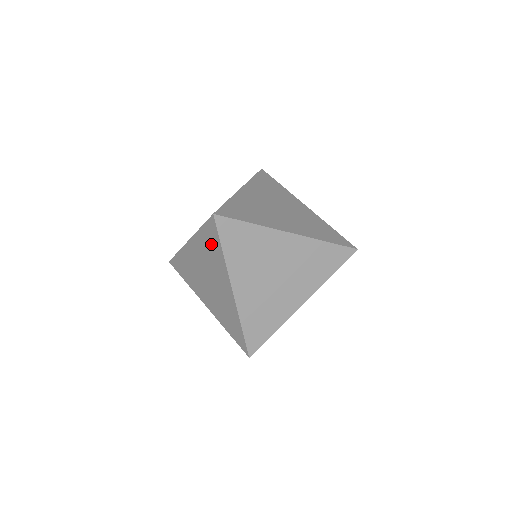
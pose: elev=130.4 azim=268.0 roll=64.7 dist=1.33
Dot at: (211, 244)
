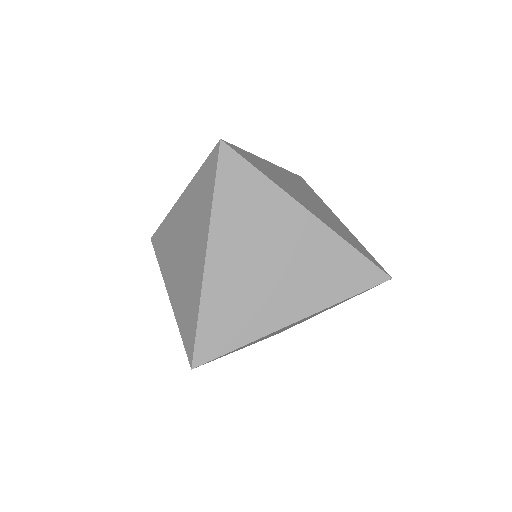
Dot at: (204, 189)
